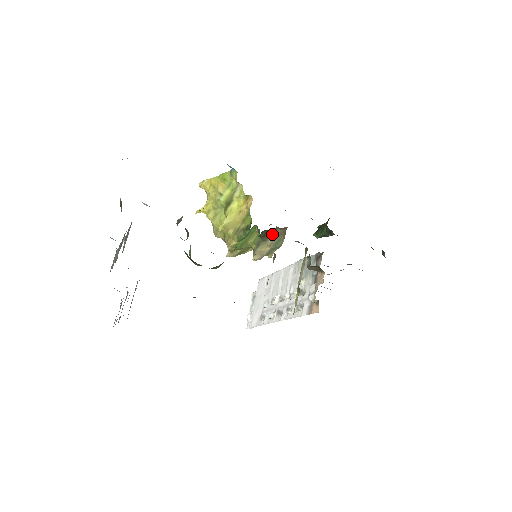
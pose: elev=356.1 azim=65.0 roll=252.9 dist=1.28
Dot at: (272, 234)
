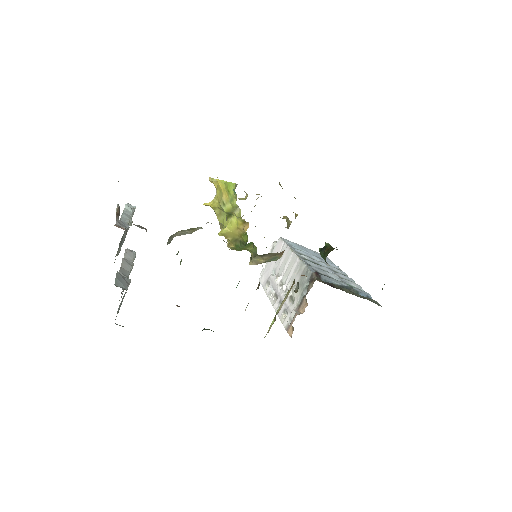
Dot at: (267, 254)
